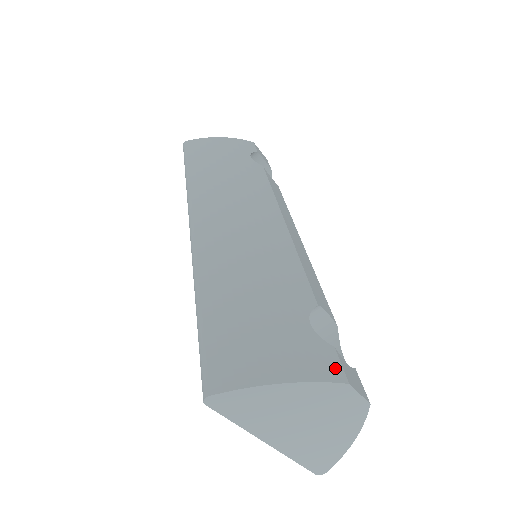
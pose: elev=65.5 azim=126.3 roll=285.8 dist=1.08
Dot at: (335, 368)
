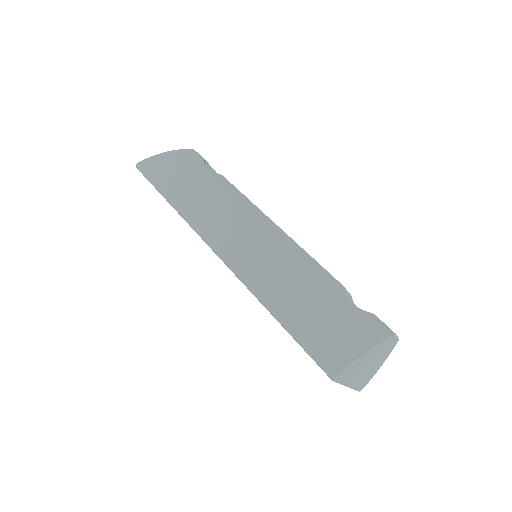
Dot at: (384, 327)
